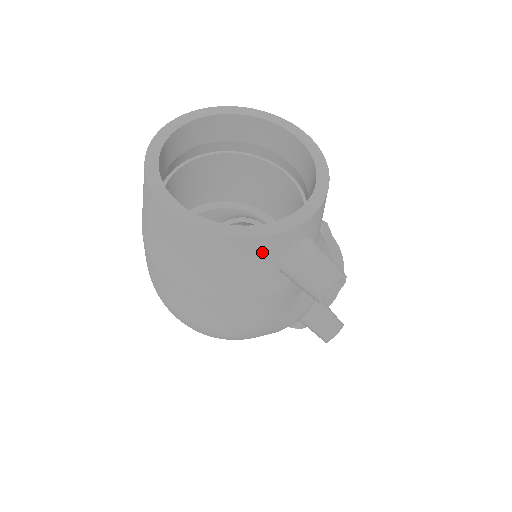
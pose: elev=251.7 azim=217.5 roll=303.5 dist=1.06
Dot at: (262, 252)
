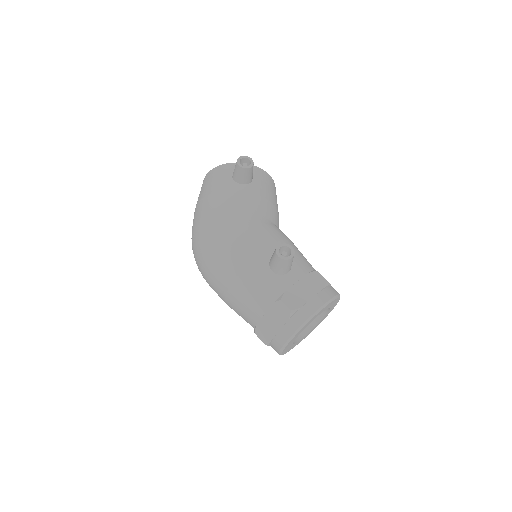
Dot at: (225, 170)
